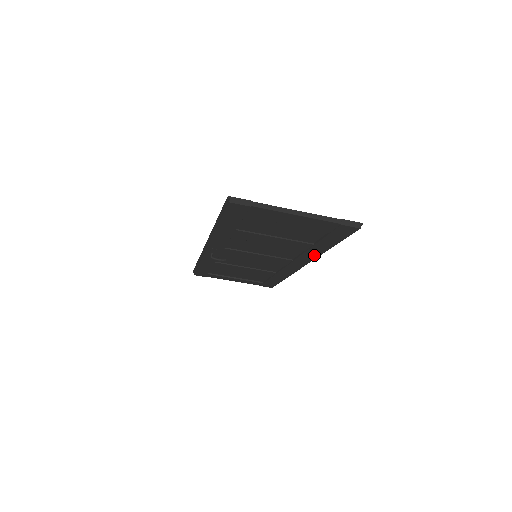
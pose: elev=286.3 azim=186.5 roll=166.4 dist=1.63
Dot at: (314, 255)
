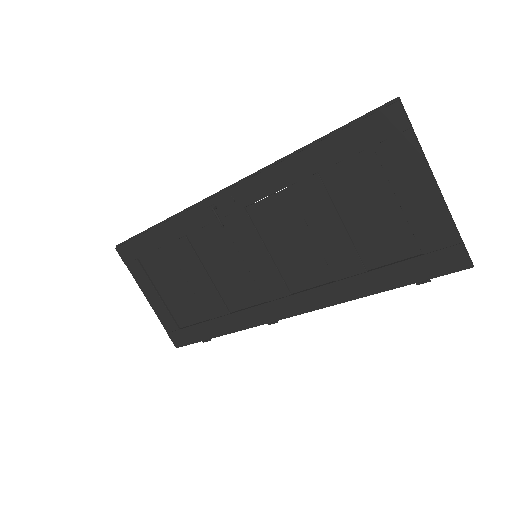
Dot at: (337, 297)
